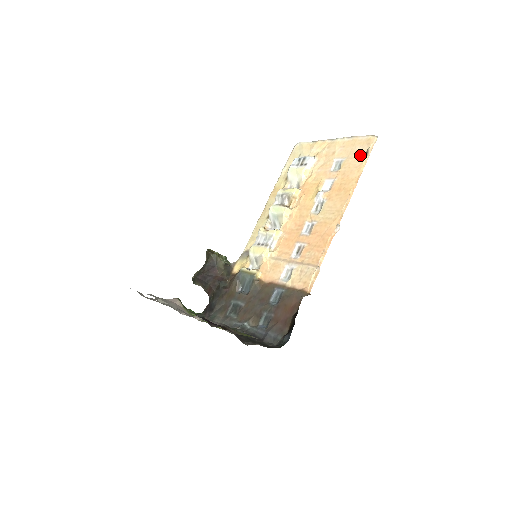
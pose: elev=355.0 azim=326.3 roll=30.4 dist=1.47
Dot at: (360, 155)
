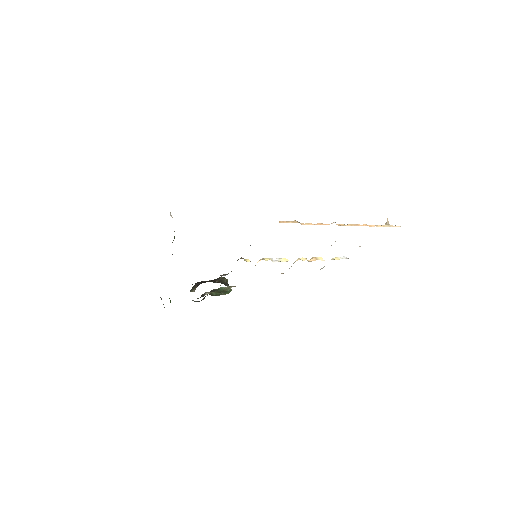
Dot at: occluded
